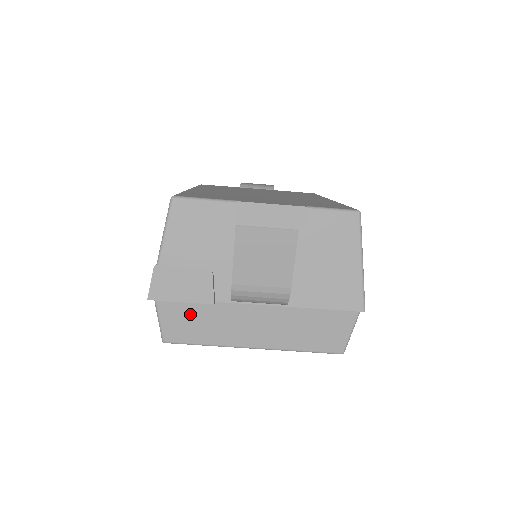
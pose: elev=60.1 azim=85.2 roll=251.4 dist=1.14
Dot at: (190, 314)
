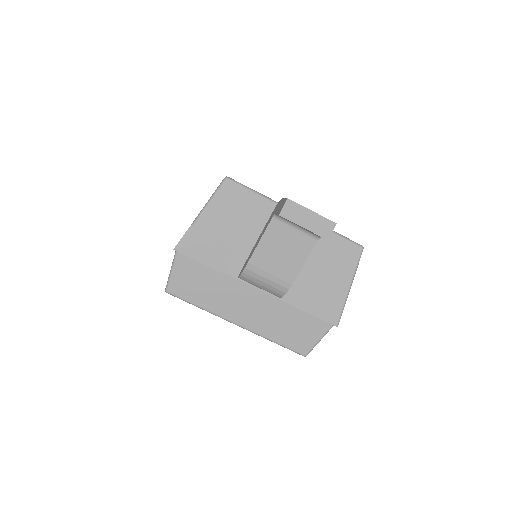
Dot at: (199, 276)
